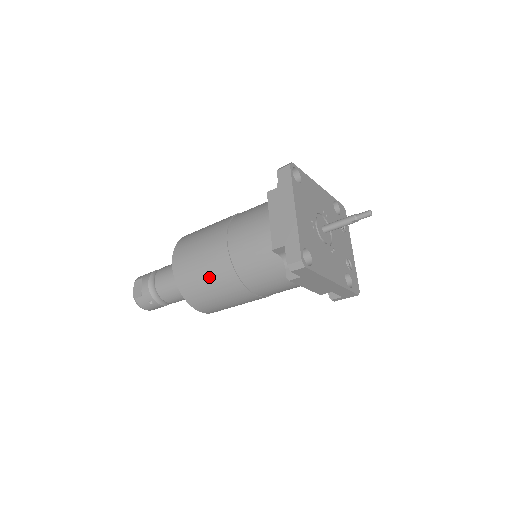
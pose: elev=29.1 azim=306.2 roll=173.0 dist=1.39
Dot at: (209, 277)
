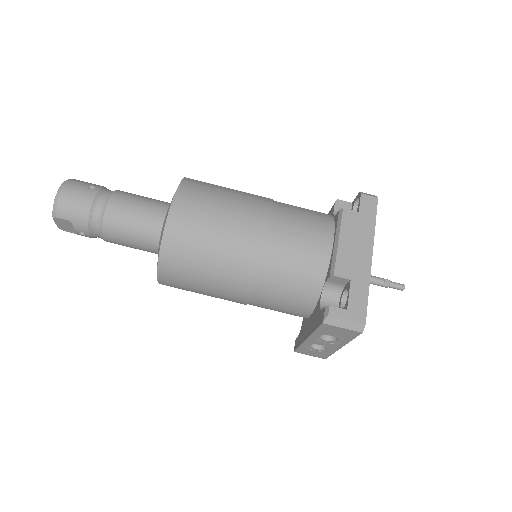
Dot at: (236, 190)
